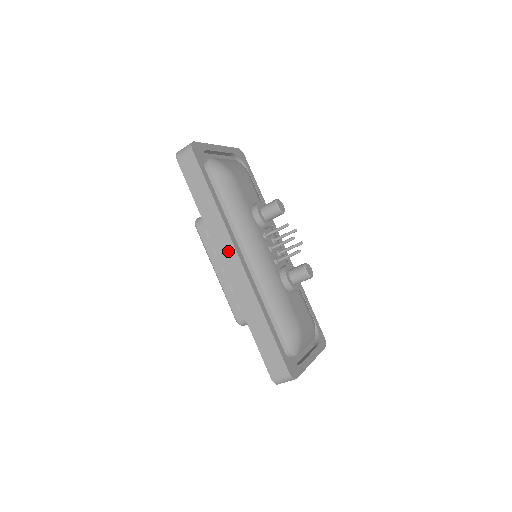
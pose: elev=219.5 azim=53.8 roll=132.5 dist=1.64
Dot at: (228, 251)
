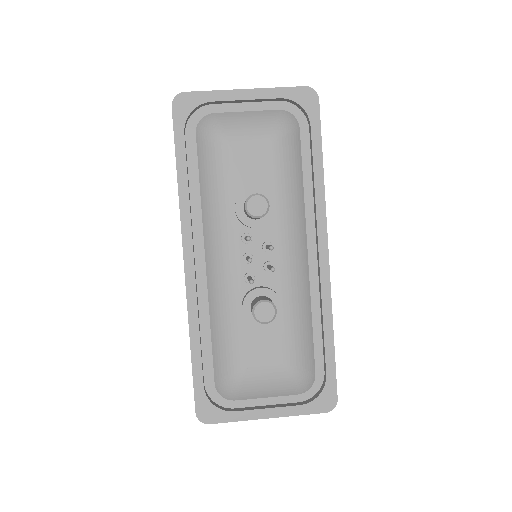
Dot at: occluded
